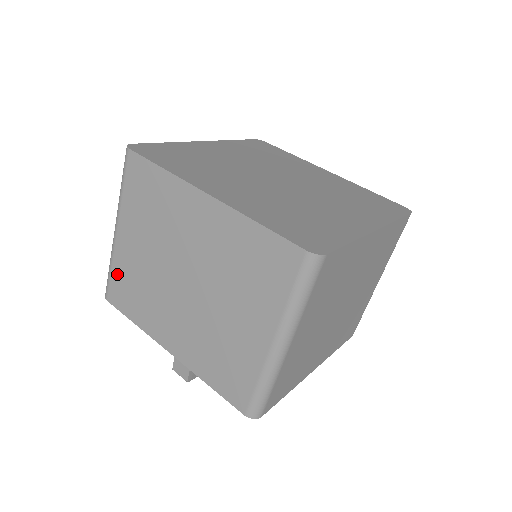
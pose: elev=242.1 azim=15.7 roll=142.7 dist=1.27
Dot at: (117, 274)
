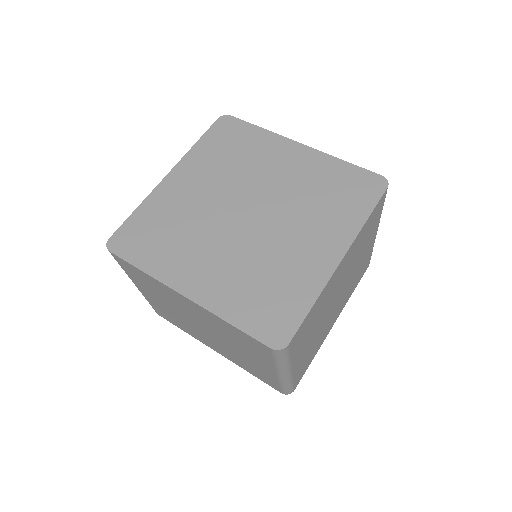
Dot at: (155, 307)
